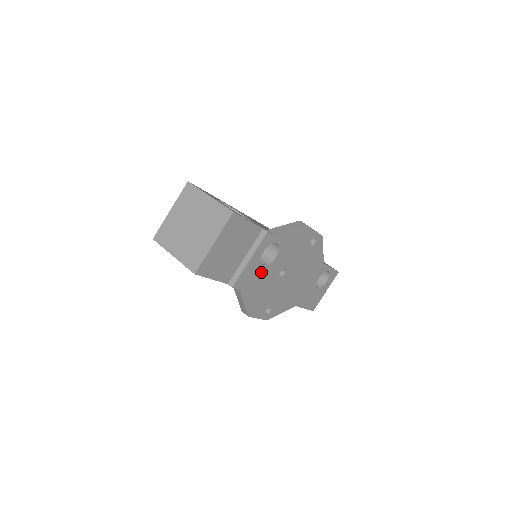
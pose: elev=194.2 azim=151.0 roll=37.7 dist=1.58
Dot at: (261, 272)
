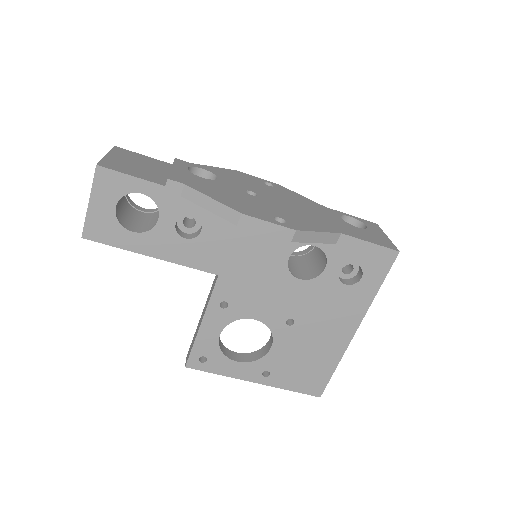
Dot at: (207, 182)
